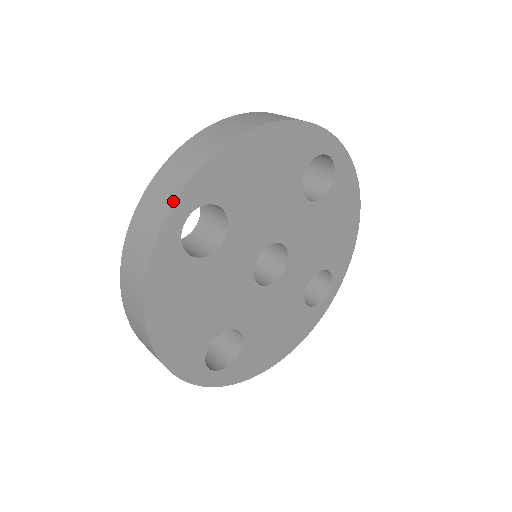
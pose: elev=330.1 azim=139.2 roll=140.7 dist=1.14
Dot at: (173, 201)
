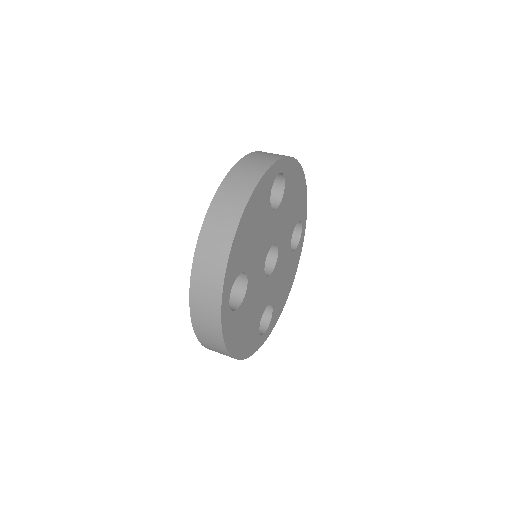
Dot at: (220, 301)
